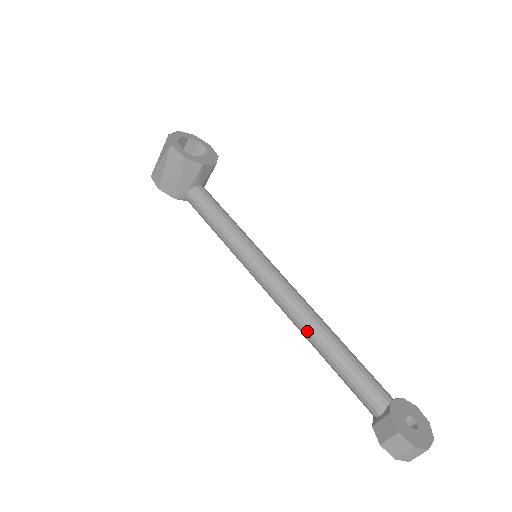
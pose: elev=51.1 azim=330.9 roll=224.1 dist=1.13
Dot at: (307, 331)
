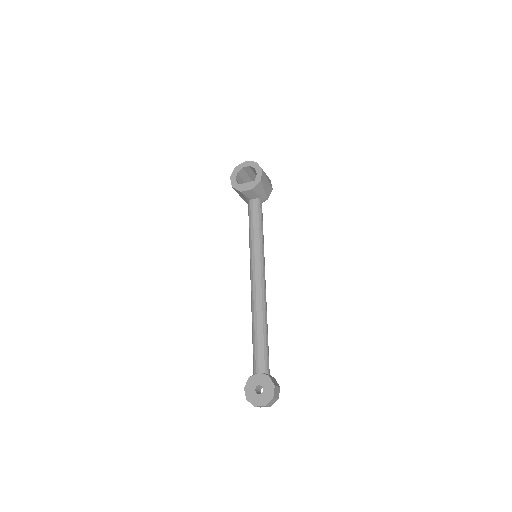
Dot at: occluded
